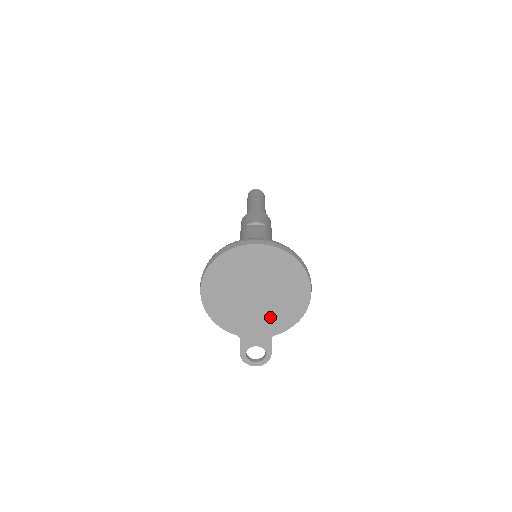
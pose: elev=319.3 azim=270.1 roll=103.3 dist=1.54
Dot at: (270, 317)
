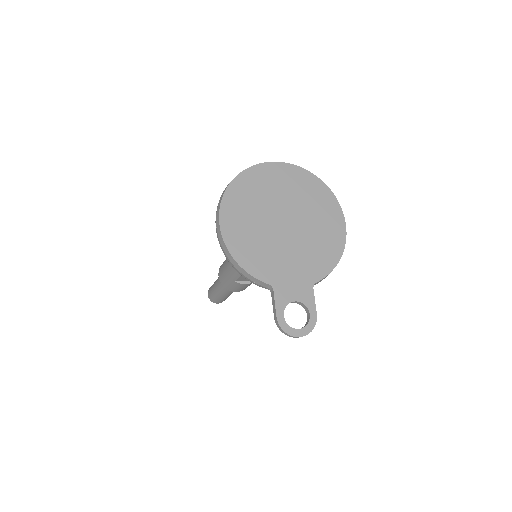
Dot at: (306, 255)
